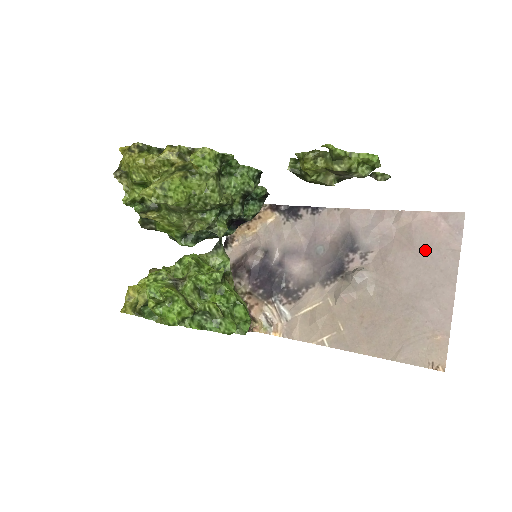
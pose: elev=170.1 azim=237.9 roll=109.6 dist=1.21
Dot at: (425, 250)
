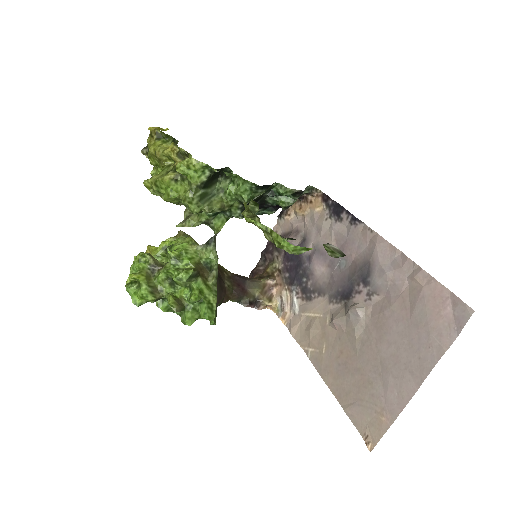
Dot at: (418, 326)
